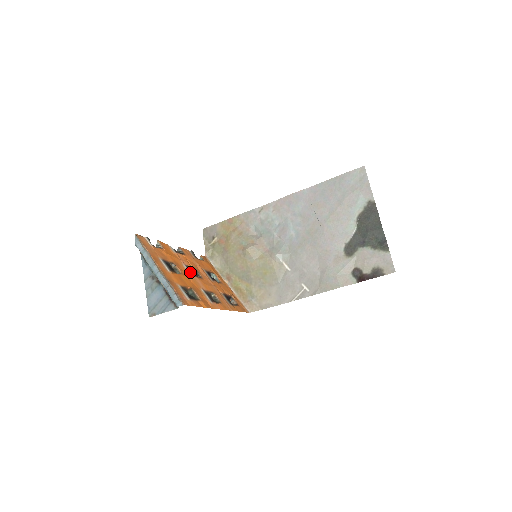
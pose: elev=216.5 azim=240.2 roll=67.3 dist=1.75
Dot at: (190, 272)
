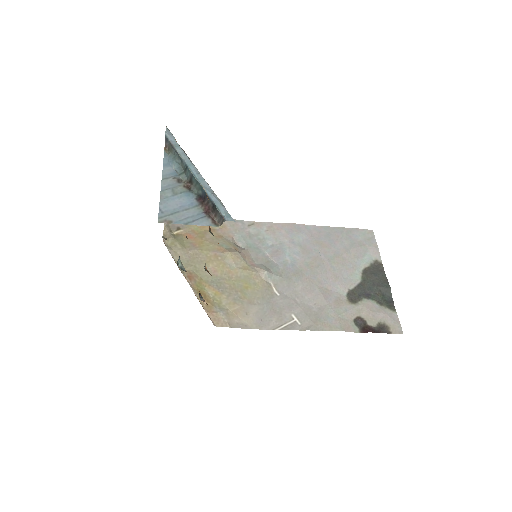
Dot at: occluded
